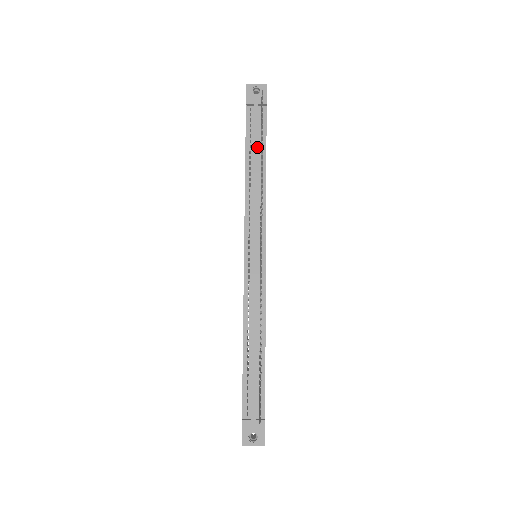
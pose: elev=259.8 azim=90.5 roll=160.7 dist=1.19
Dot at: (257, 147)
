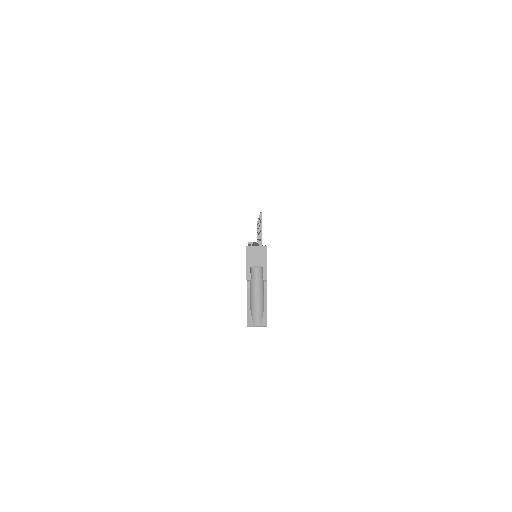
Dot at: occluded
